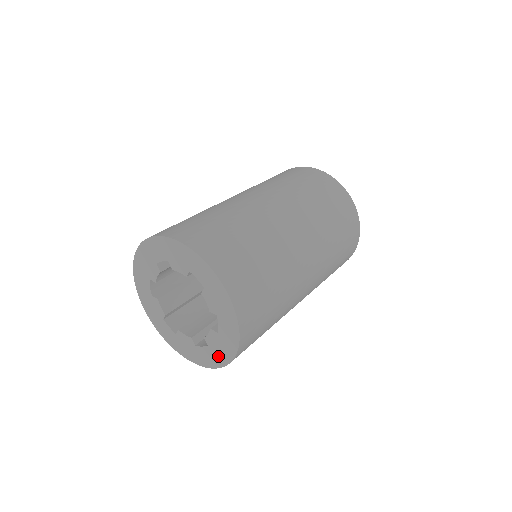
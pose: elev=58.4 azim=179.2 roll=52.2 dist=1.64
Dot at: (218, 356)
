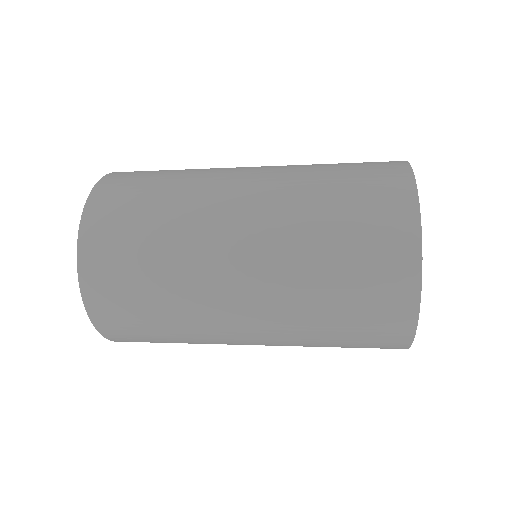
Dot at: occluded
